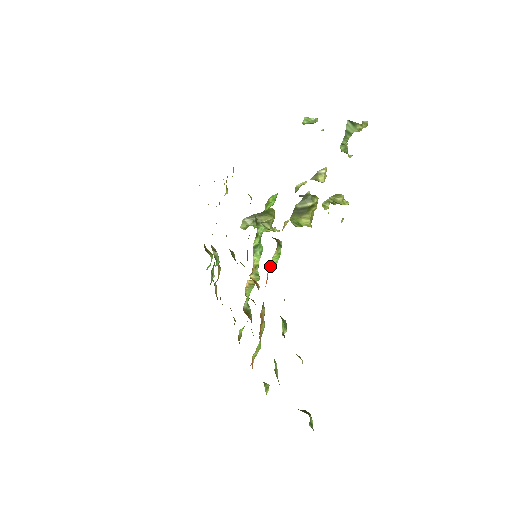
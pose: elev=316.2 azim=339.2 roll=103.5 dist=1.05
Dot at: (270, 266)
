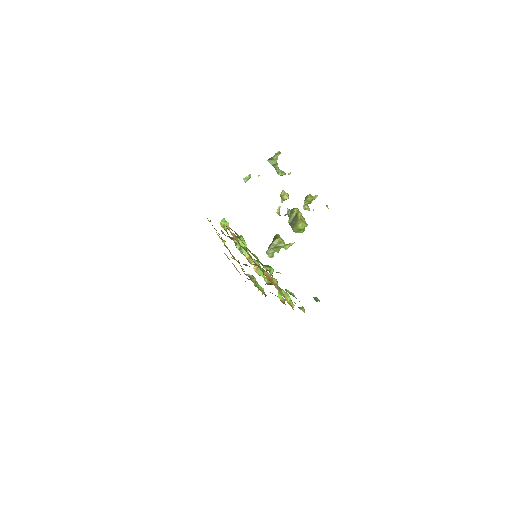
Dot at: (247, 250)
